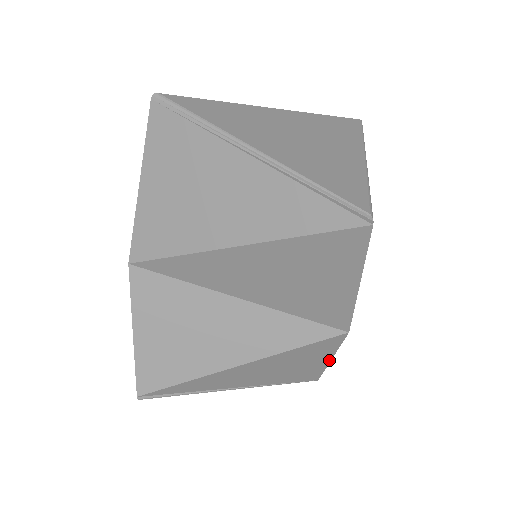
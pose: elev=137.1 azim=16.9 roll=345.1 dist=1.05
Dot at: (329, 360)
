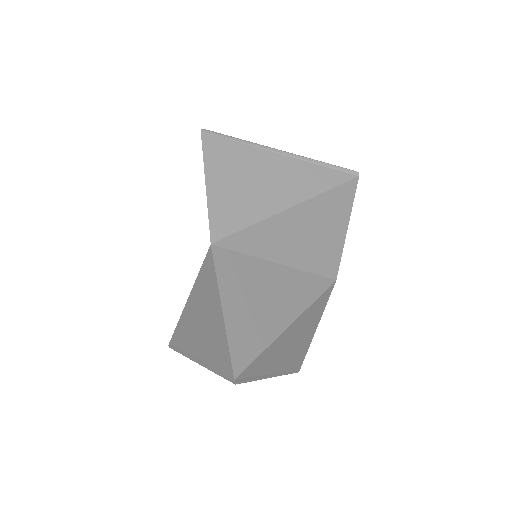
Dot at: (316, 328)
